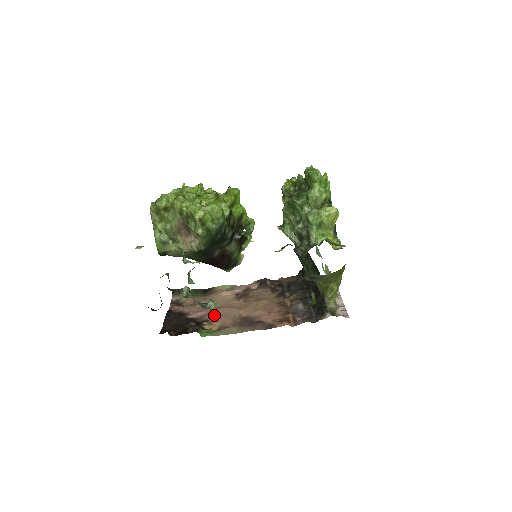
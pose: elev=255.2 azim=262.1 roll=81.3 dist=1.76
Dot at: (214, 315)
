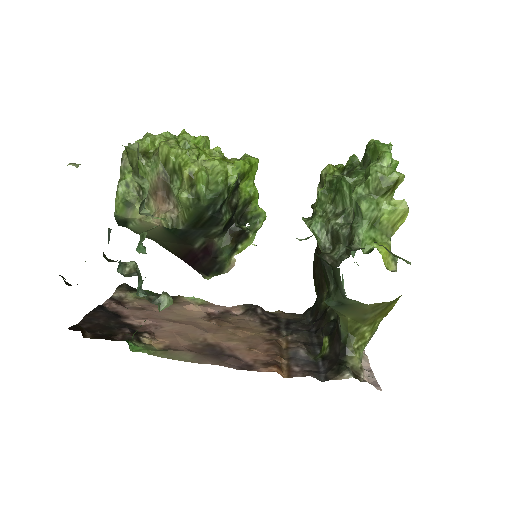
Dot at: (165, 329)
